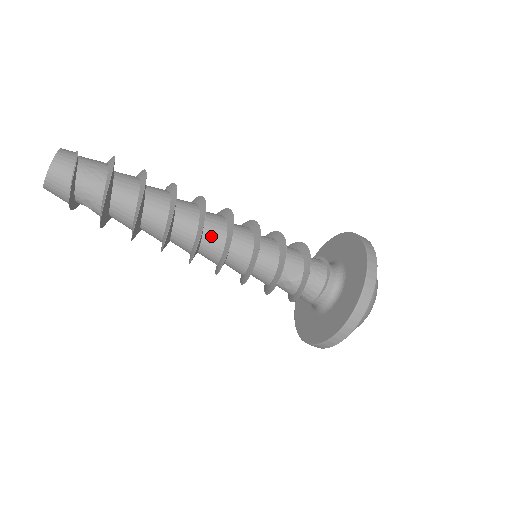
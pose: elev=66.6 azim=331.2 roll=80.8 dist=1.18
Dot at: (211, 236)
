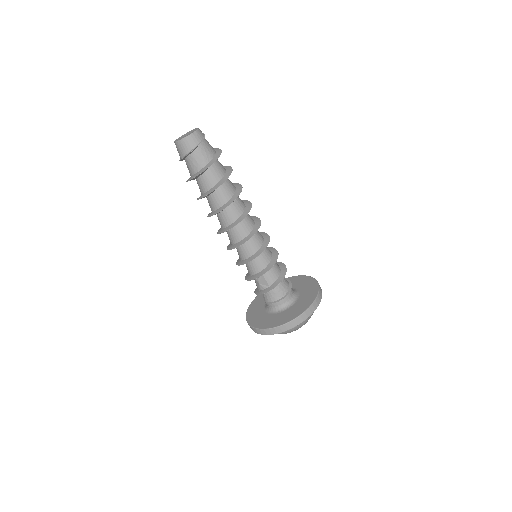
Dot at: (236, 232)
